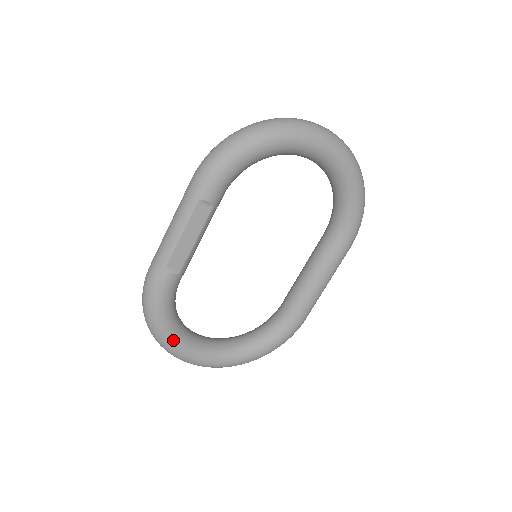
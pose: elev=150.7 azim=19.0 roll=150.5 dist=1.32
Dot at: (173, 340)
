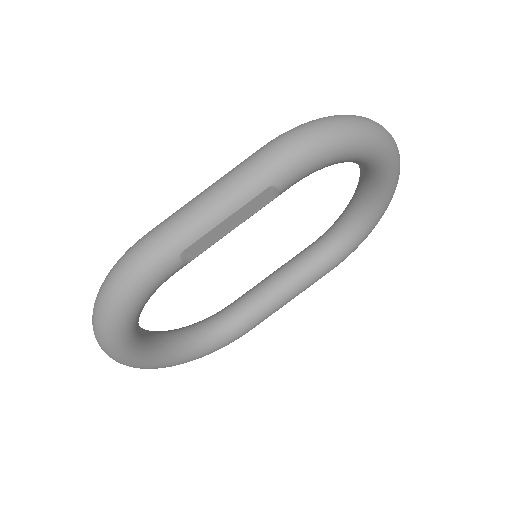
Dot at: (125, 337)
